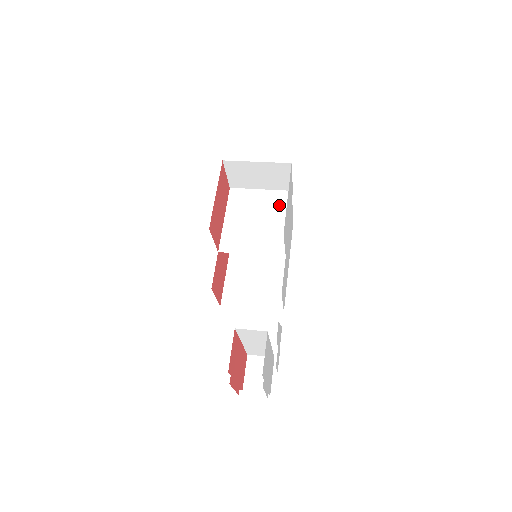
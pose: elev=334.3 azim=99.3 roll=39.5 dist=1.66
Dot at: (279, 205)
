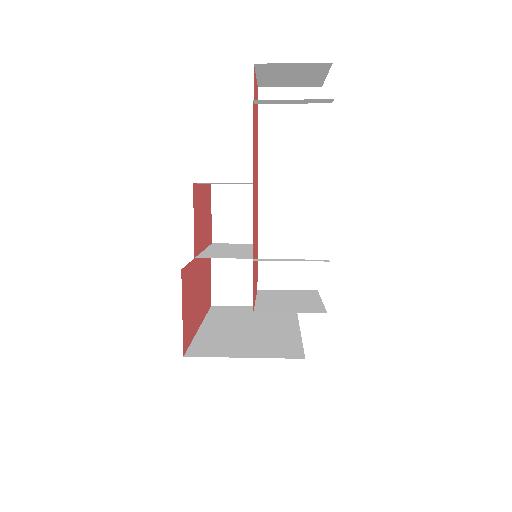
Dot at: occluded
